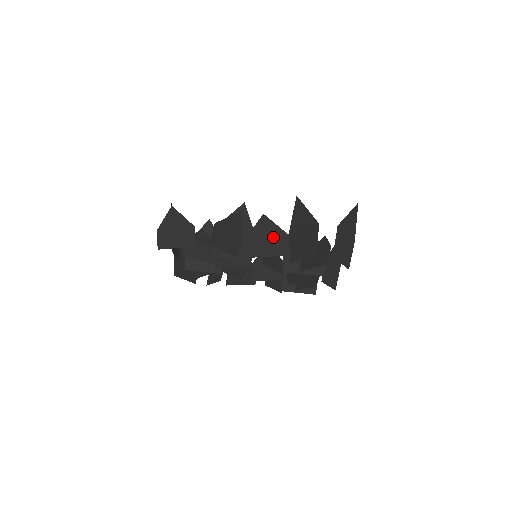
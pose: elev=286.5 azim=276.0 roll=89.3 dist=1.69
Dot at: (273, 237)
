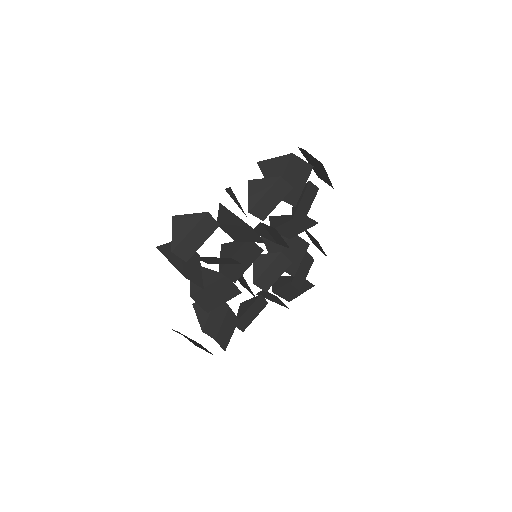
Dot at: (270, 189)
